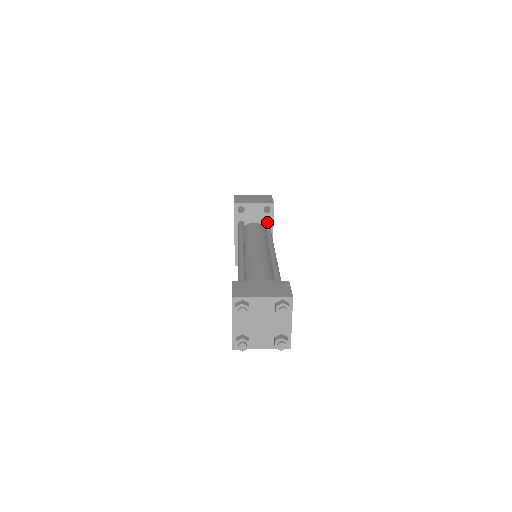
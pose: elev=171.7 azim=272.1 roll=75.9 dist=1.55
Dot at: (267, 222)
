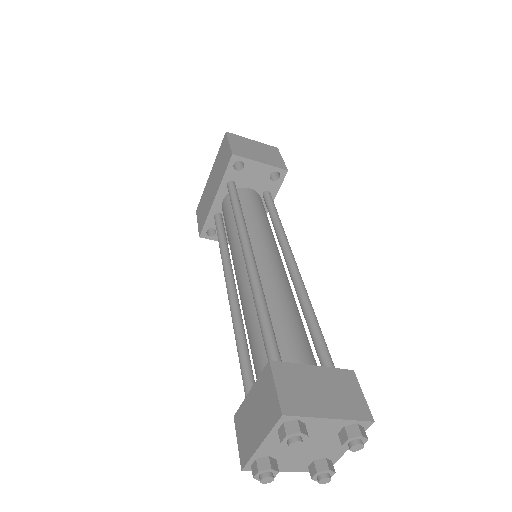
Dot at: (270, 194)
